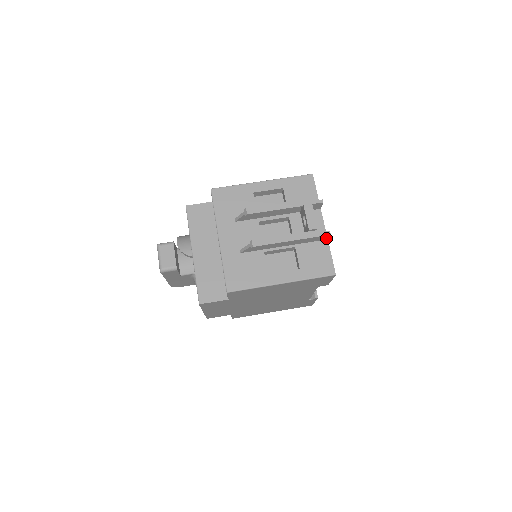
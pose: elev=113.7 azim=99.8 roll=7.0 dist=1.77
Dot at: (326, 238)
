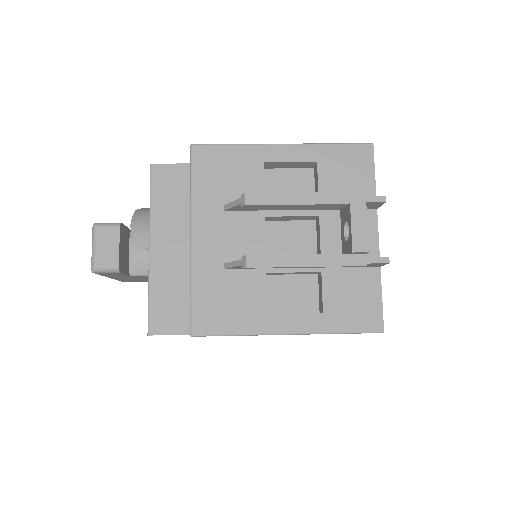
Dot at: (378, 265)
